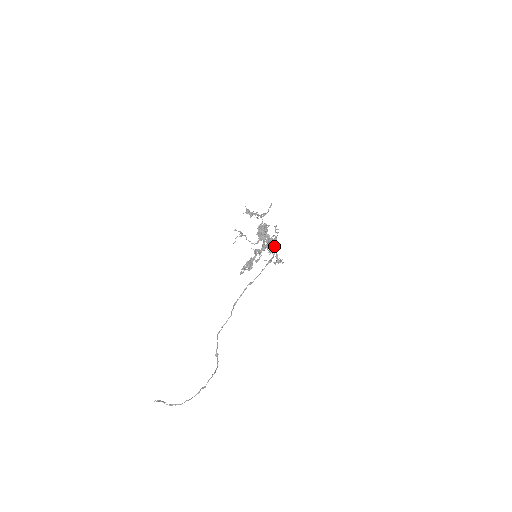
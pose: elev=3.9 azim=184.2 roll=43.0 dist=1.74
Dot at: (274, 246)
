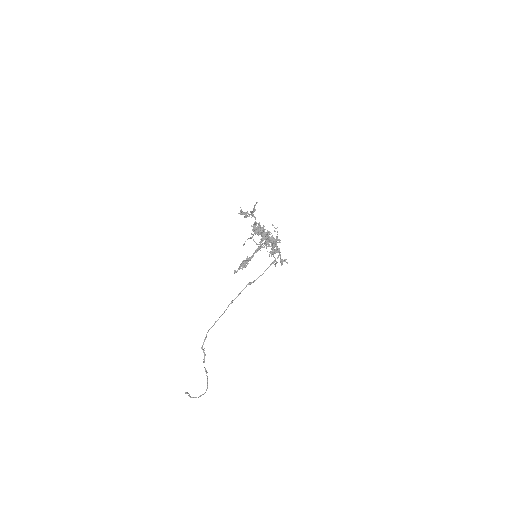
Dot at: (273, 245)
